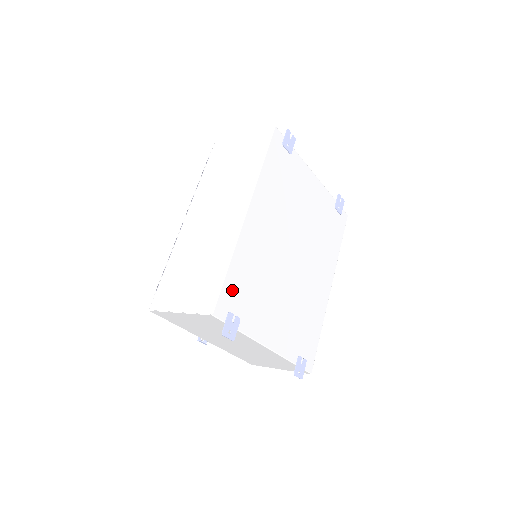
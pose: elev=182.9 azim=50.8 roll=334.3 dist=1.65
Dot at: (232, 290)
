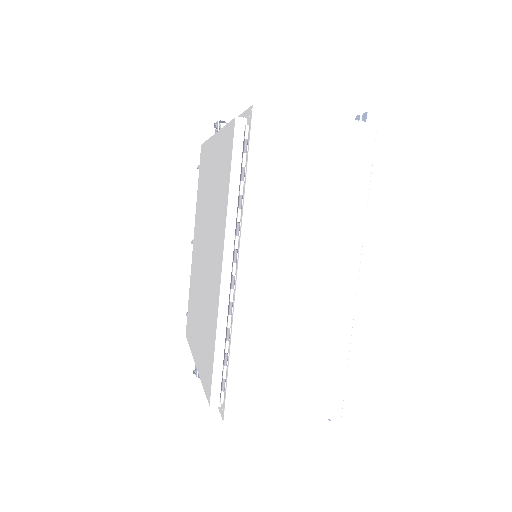
Dot at: occluded
